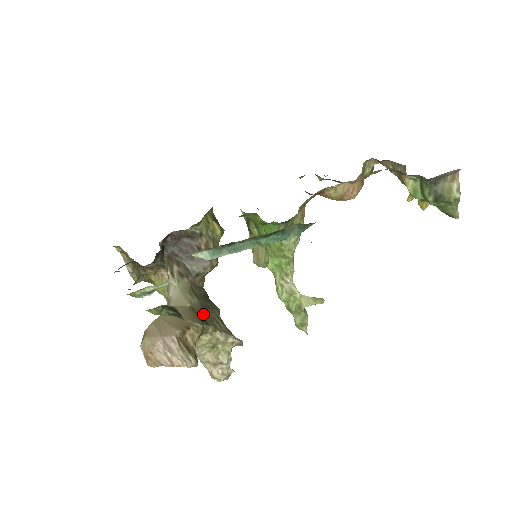
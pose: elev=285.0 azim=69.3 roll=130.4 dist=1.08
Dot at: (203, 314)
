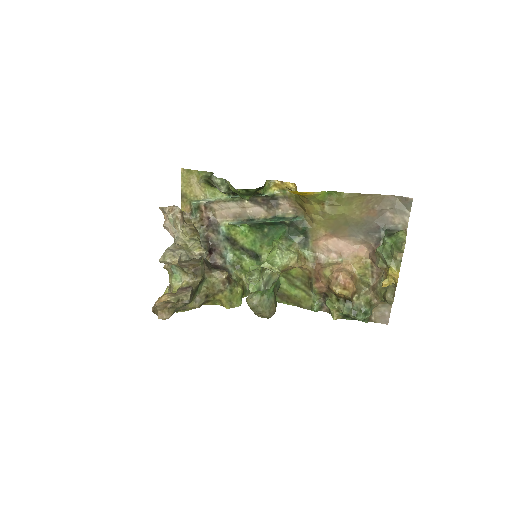
Dot at: occluded
